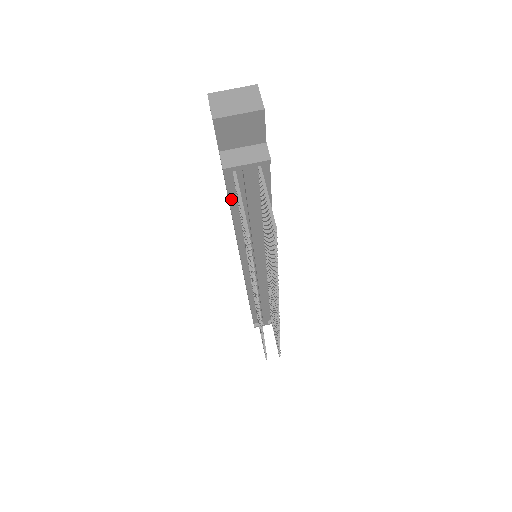
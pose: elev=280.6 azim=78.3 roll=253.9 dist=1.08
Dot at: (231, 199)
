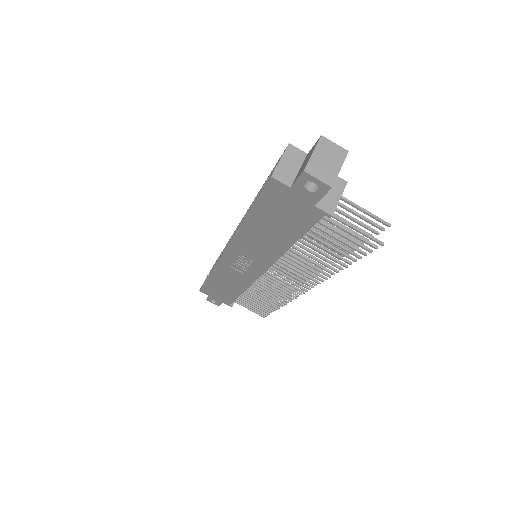
Dot at: (306, 231)
